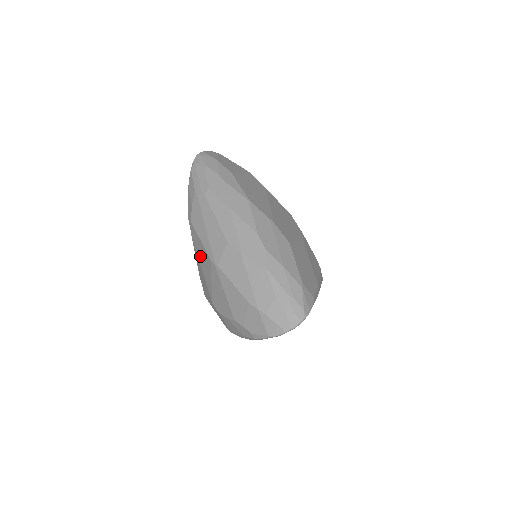
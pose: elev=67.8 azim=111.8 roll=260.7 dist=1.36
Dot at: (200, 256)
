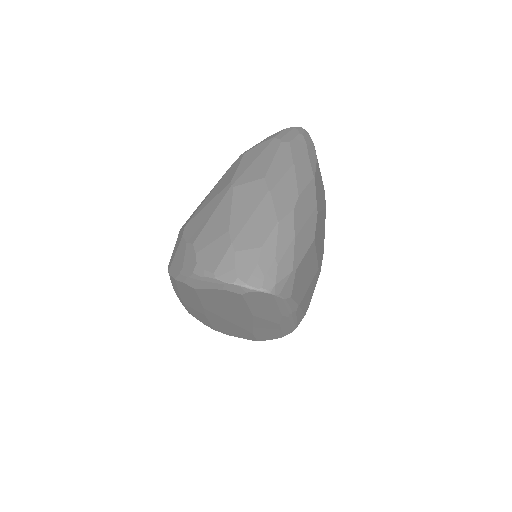
Dot at: (221, 181)
